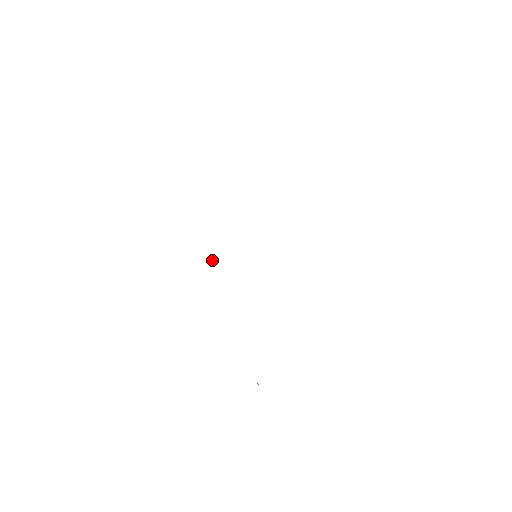
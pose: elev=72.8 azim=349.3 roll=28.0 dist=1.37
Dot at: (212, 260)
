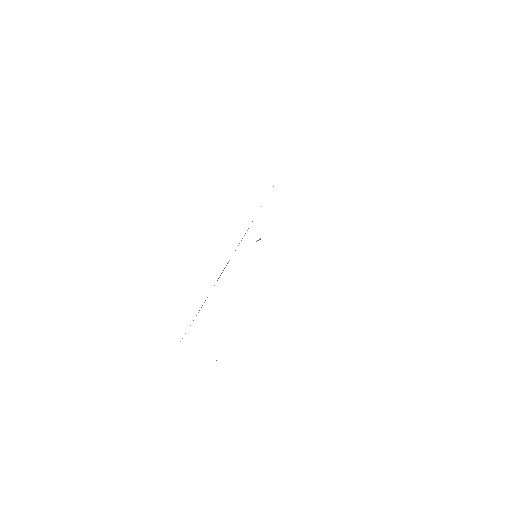
Dot at: occluded
